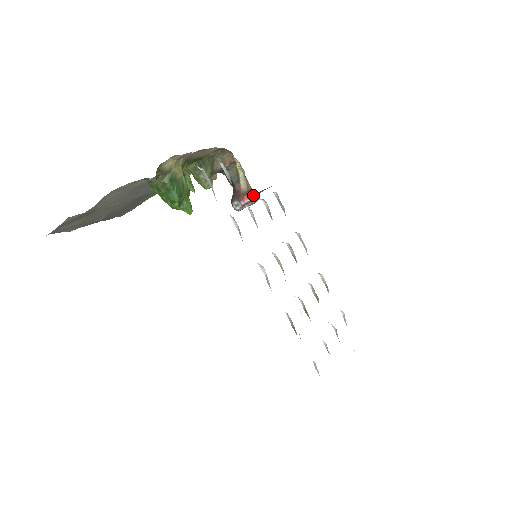
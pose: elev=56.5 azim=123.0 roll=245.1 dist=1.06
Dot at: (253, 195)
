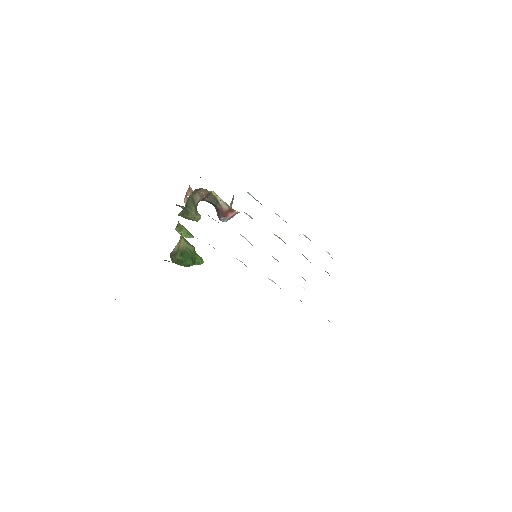
Dot at: (235, 211)
